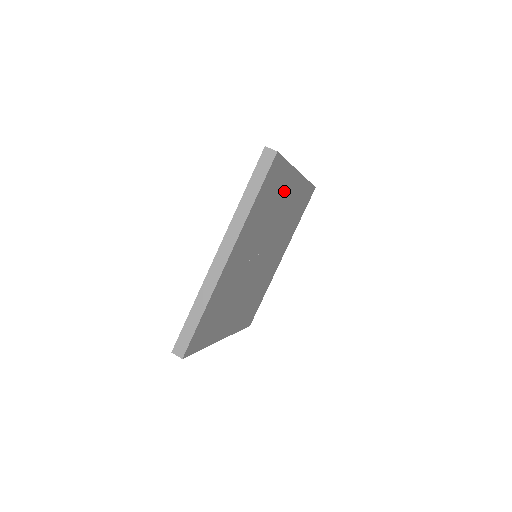
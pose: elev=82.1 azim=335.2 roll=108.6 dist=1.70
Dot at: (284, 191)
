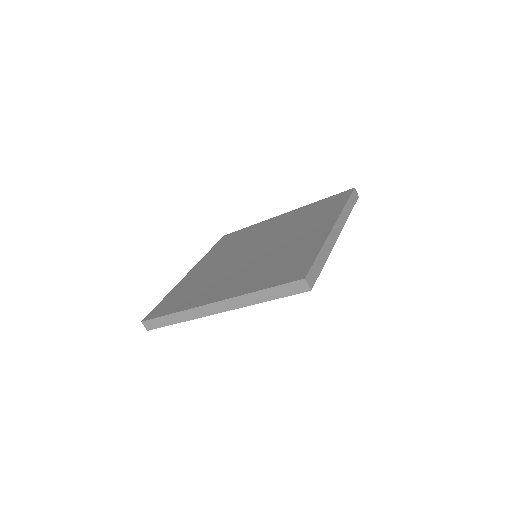
Dot at: occluded
